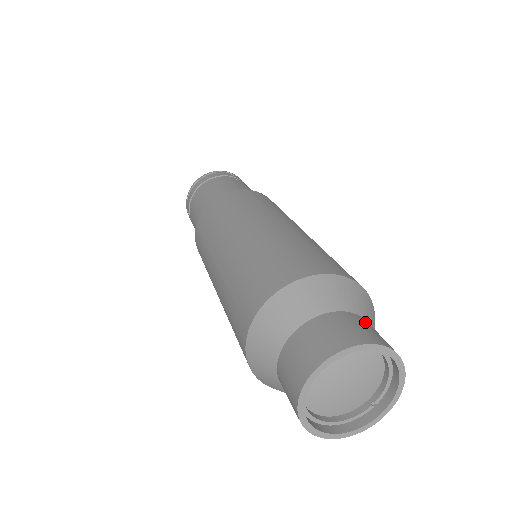
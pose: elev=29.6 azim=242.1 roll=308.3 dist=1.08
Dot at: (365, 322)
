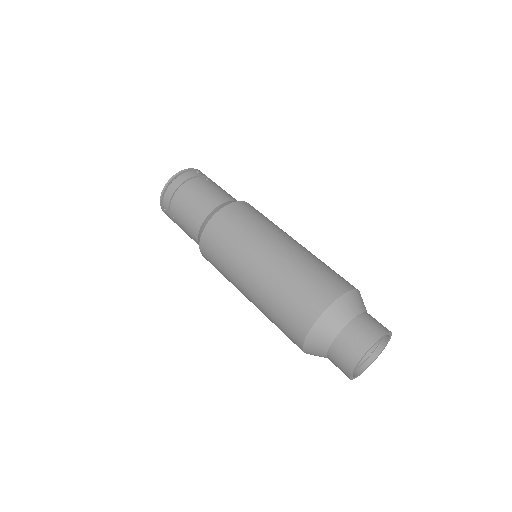
Dot at: (371, 317)
